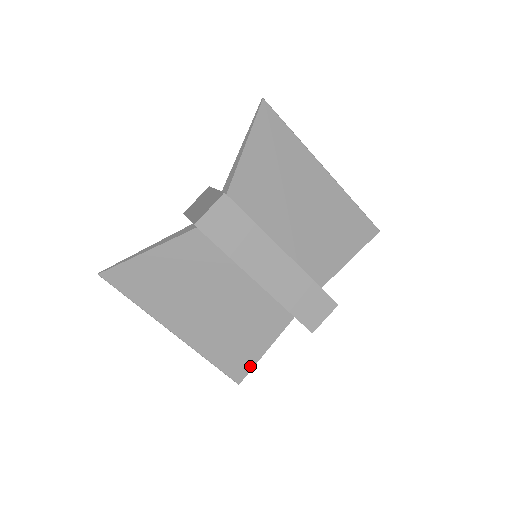
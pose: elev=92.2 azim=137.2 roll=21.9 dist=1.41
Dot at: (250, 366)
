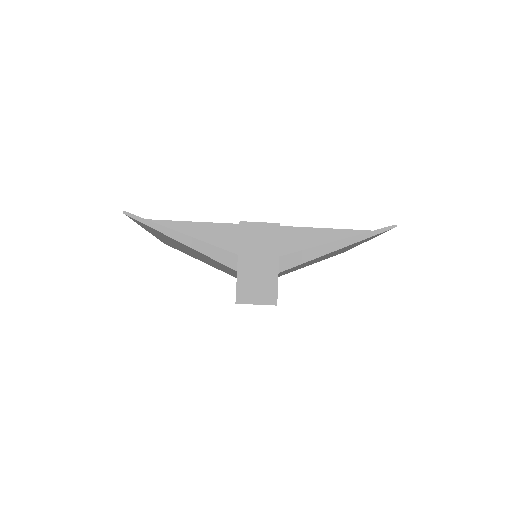
Dot at: occluded
